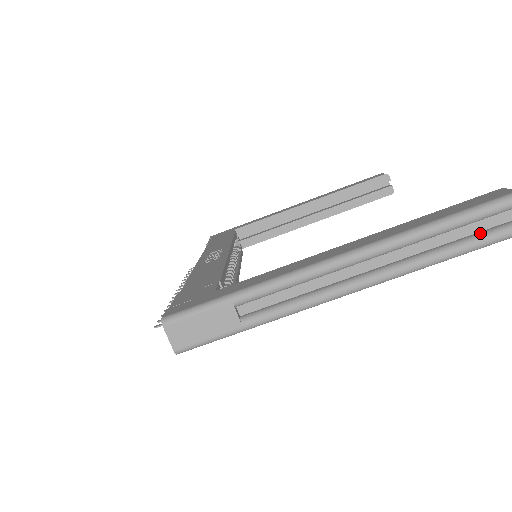
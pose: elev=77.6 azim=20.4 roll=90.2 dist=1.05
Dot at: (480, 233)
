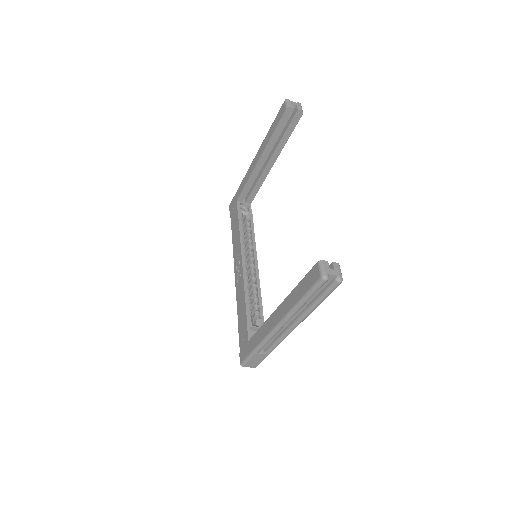
Dot at: (321, 293)
